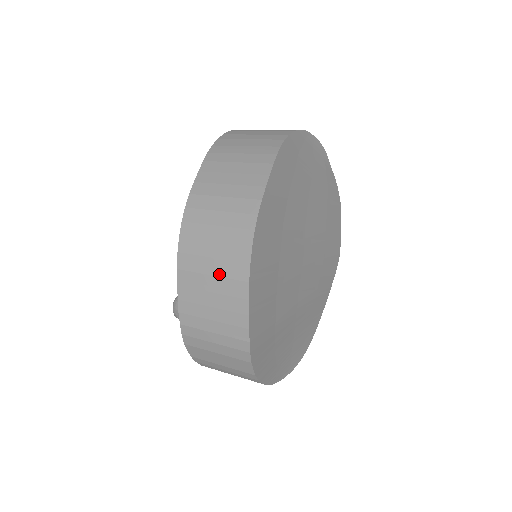
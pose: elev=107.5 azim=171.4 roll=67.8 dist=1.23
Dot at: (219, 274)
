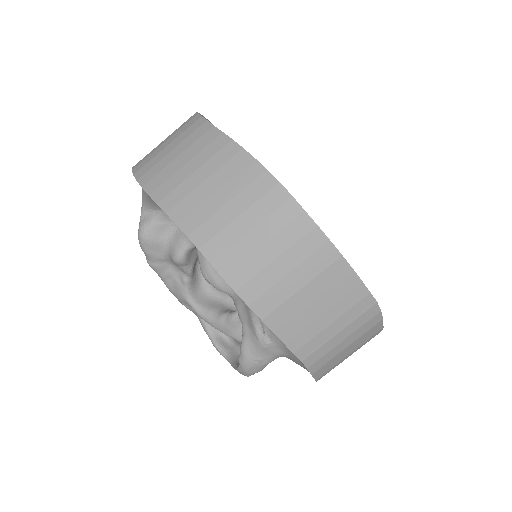
Dot at: (308, 279)
